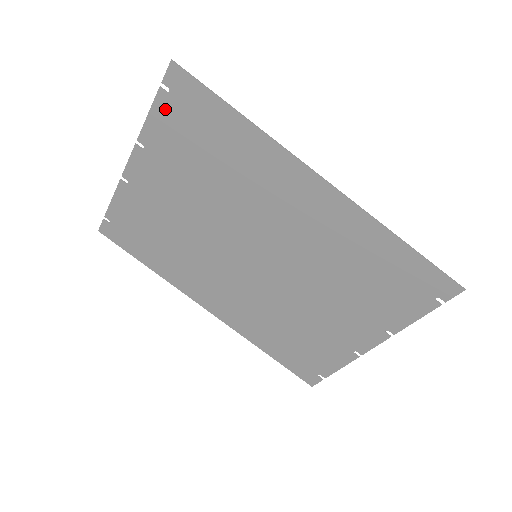
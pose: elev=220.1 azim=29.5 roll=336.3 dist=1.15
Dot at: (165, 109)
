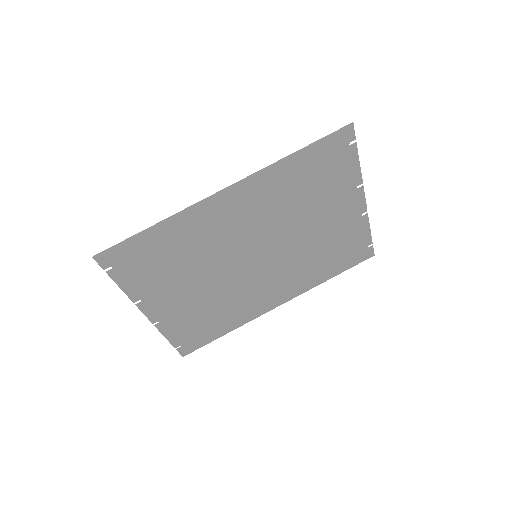
Dot at: (122, 275)
